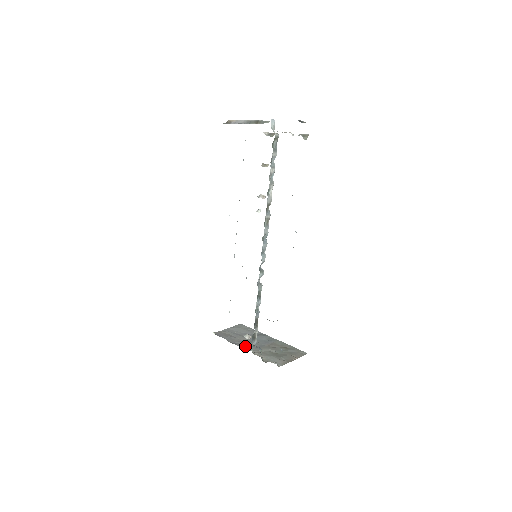
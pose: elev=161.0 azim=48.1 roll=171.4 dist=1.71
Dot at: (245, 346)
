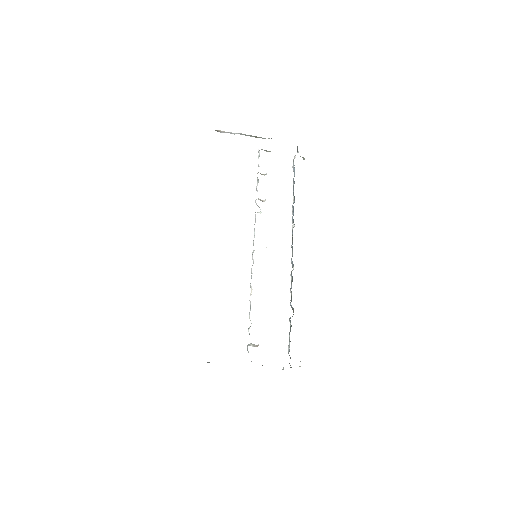
Dot at: occluded
